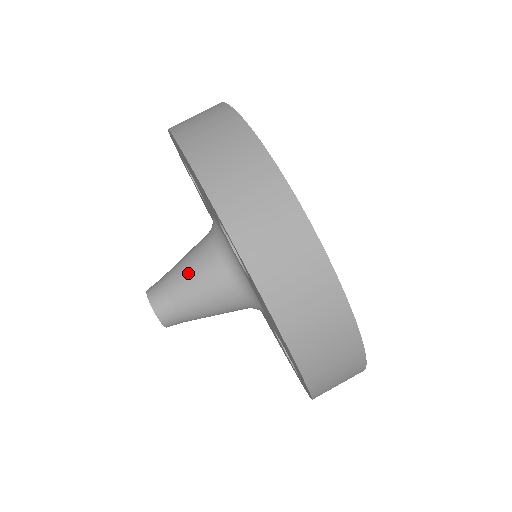
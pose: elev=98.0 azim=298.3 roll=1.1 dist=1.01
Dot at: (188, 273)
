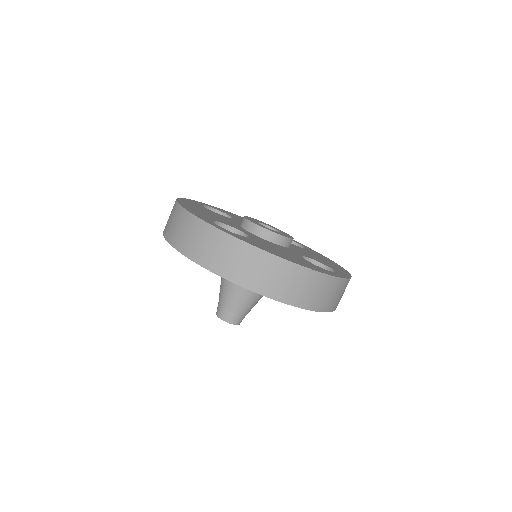
Dot at: (251, 303)
